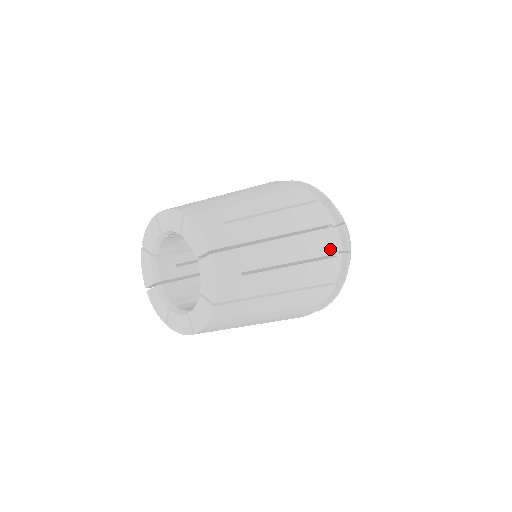
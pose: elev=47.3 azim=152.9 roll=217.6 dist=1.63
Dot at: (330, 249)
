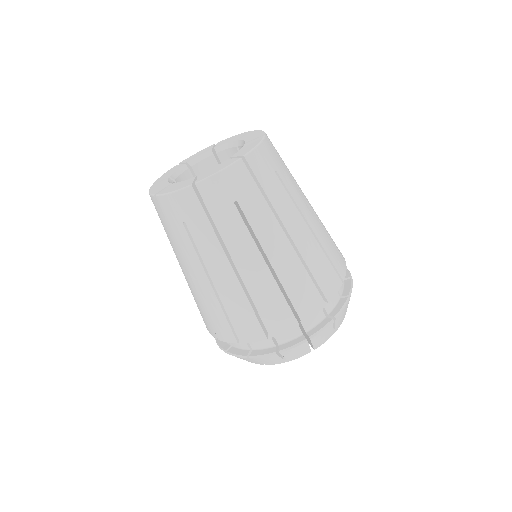
Dot at: (338, 267)
